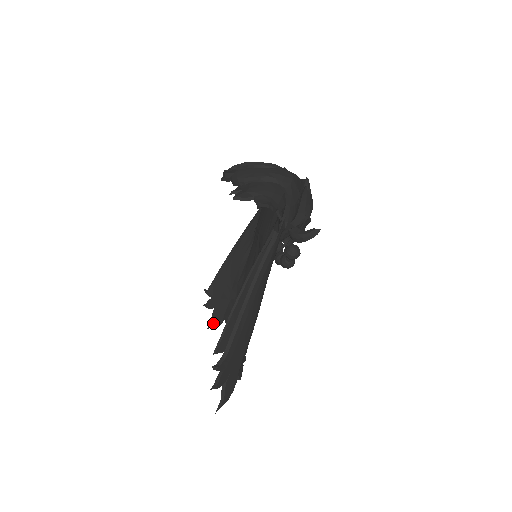
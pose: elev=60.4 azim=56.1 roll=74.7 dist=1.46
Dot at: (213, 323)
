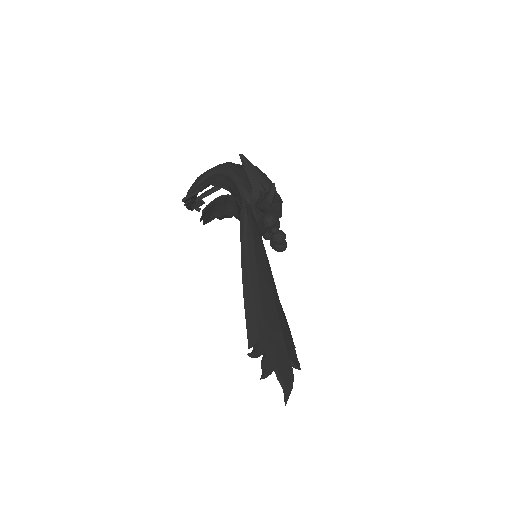
Dot at: occluded
